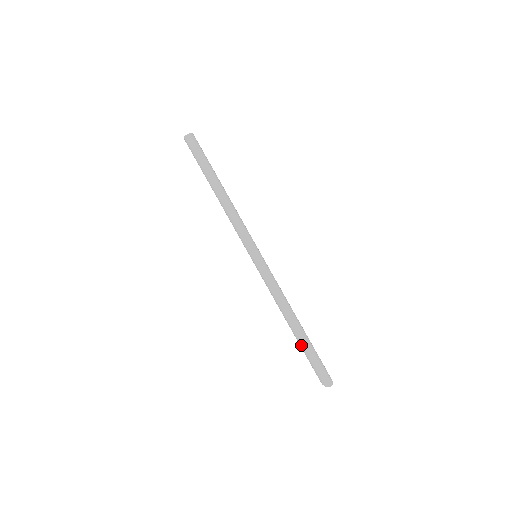
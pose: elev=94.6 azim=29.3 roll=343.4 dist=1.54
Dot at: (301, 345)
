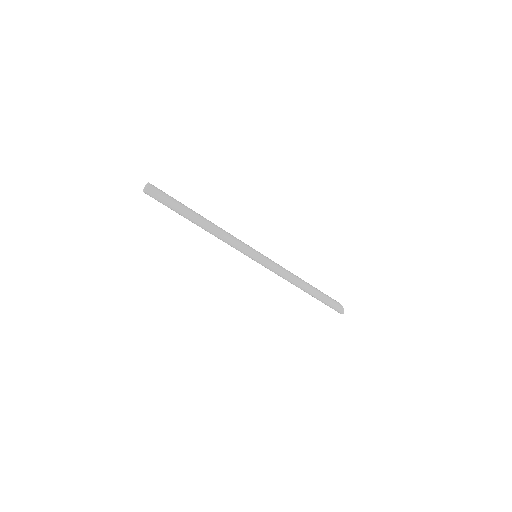
Dot at: occluded
